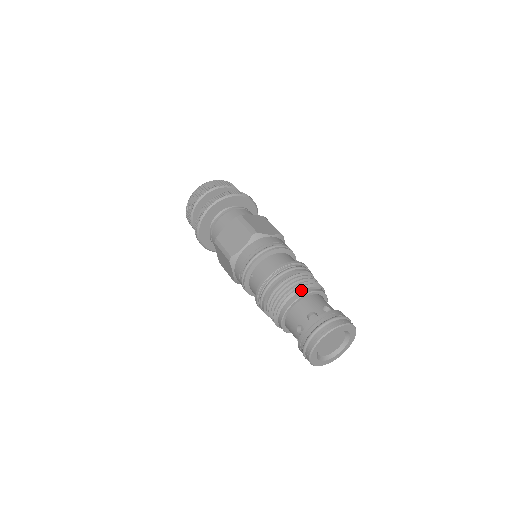
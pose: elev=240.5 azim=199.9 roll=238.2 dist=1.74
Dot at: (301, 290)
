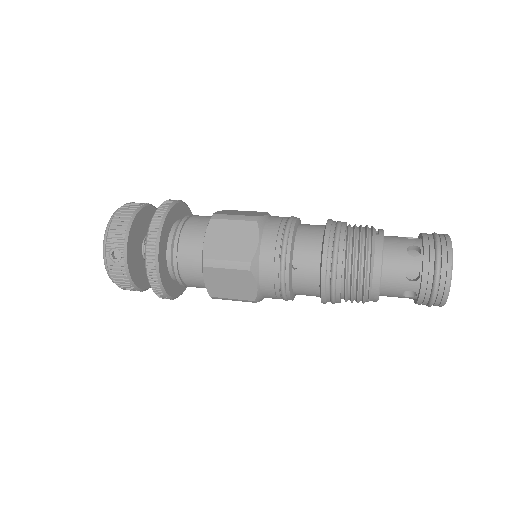
Dot at: (375, 236)
